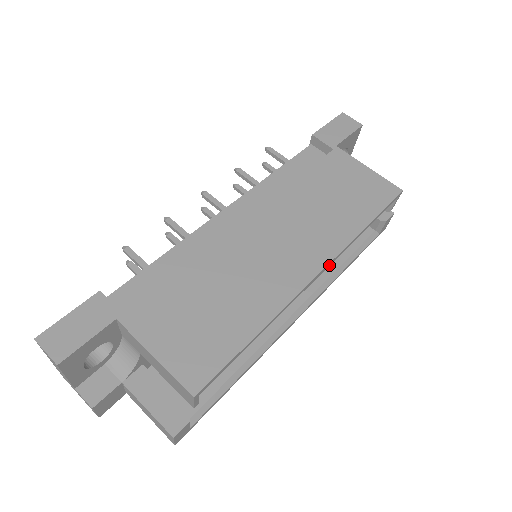
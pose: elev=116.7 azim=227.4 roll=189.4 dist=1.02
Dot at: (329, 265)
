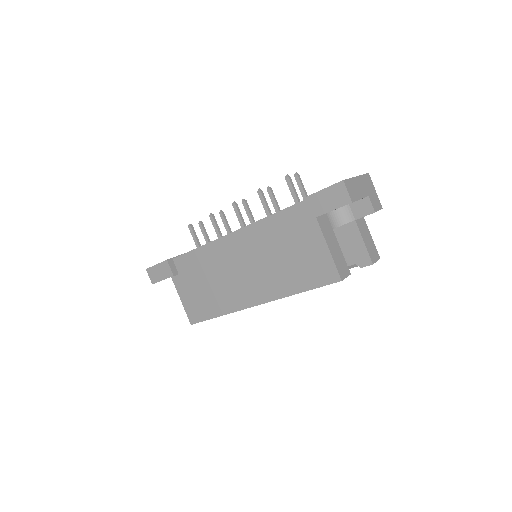
Dot at: (269, 301)
